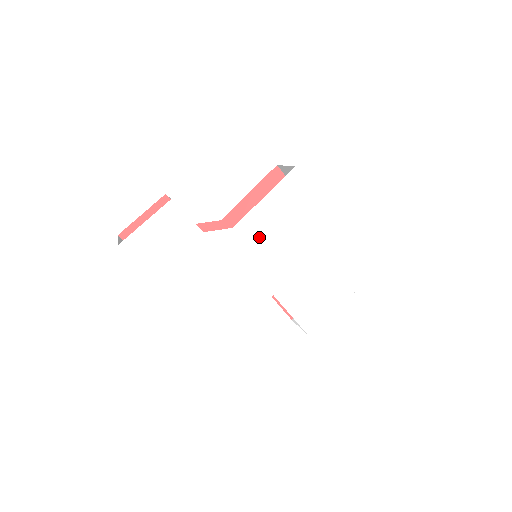
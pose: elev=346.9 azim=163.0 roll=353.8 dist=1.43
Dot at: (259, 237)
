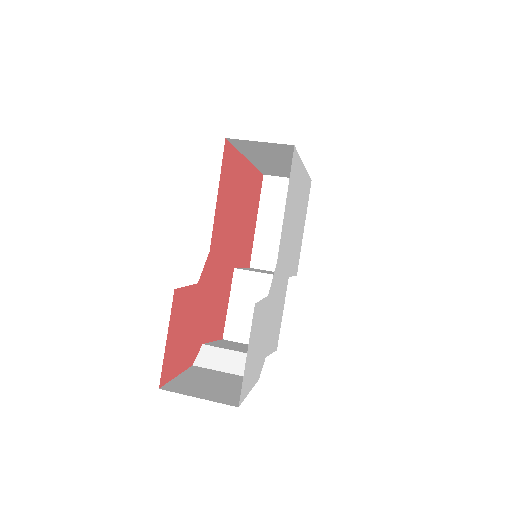
Dot at: (284, 245)
